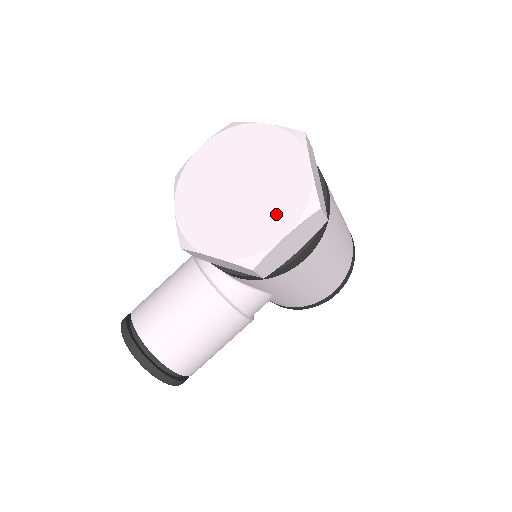
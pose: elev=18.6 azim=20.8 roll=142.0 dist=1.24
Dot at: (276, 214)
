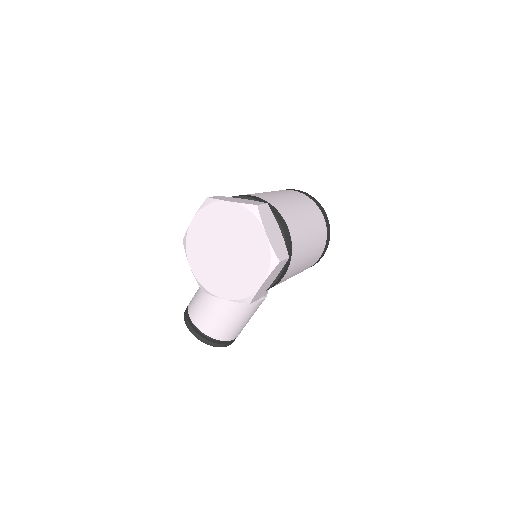
Dot at: (253, 269)
